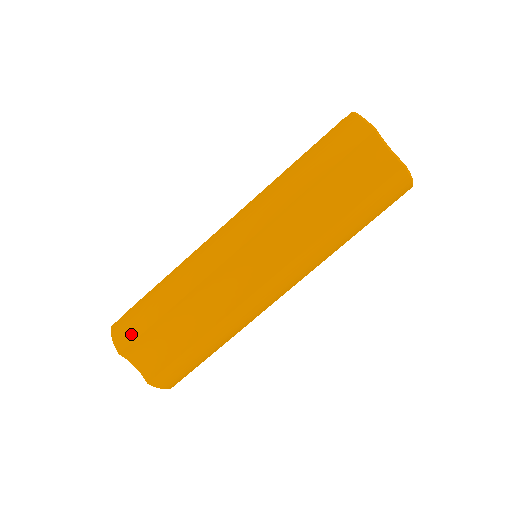
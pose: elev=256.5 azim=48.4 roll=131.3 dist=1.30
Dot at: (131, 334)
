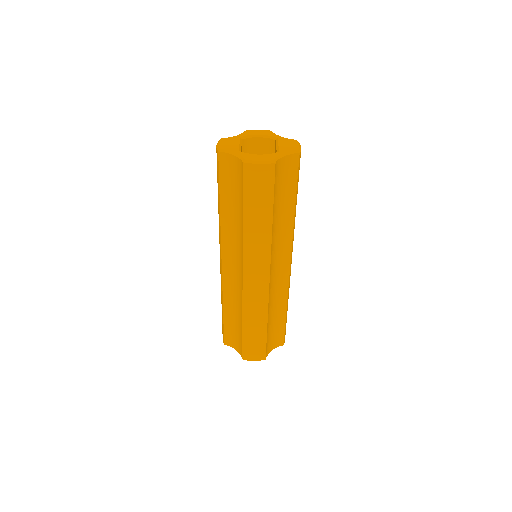
Dot at: (261, 351)
